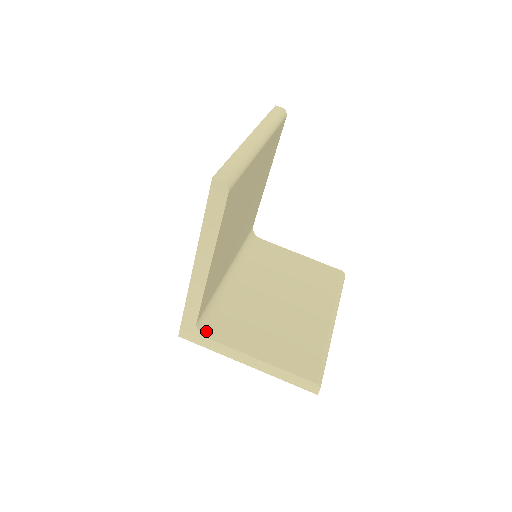
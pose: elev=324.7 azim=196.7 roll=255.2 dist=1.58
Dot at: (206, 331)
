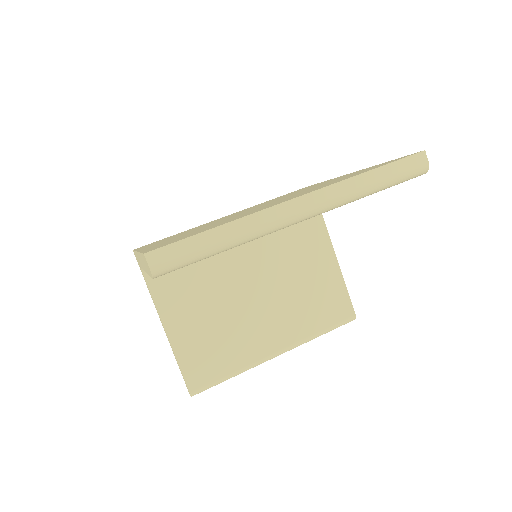
Dot at: occluded
